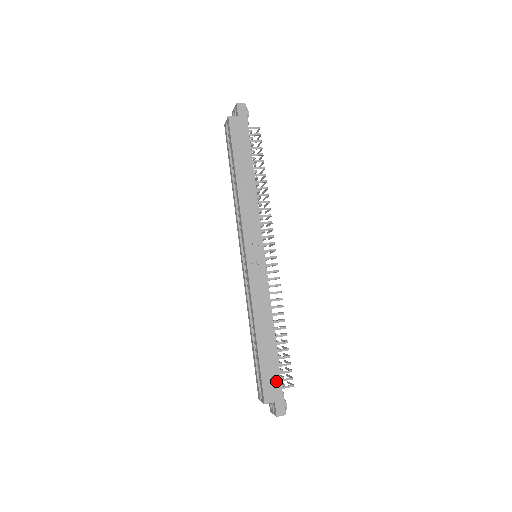
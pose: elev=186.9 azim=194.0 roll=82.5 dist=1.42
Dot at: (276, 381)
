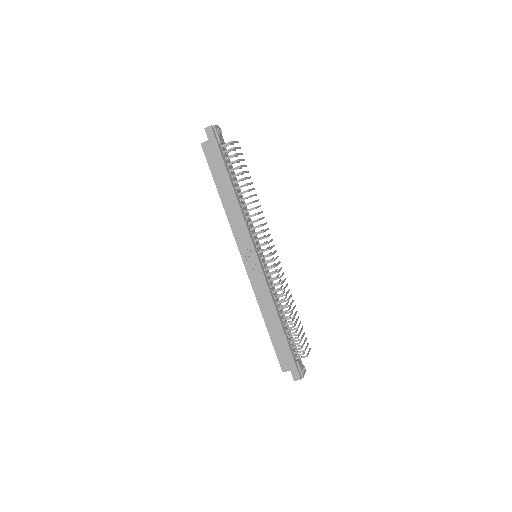
Dot at: (288, 355)
